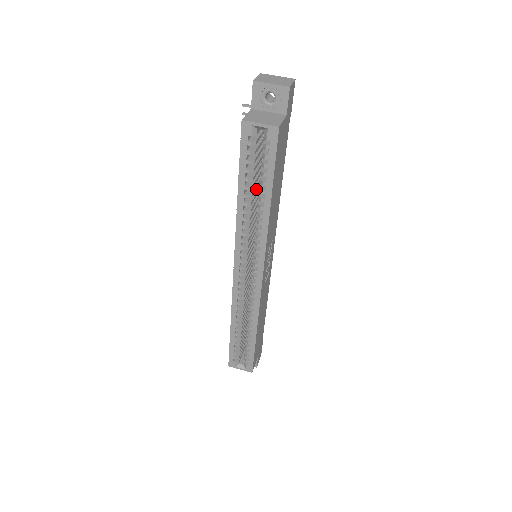
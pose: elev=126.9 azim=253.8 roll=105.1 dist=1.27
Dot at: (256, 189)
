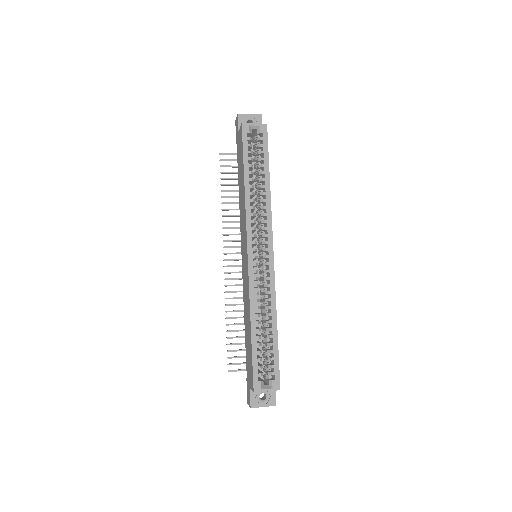
Dot at: occluded
